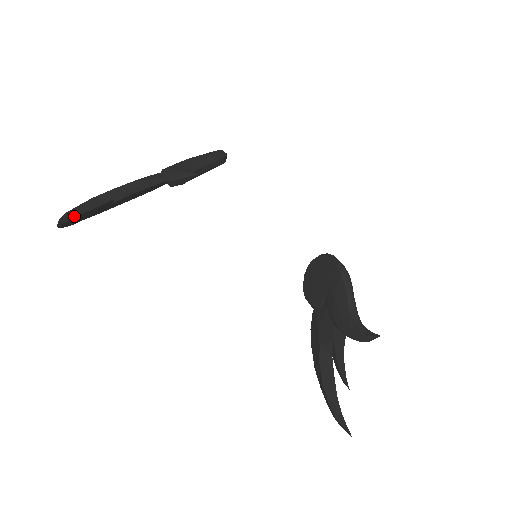
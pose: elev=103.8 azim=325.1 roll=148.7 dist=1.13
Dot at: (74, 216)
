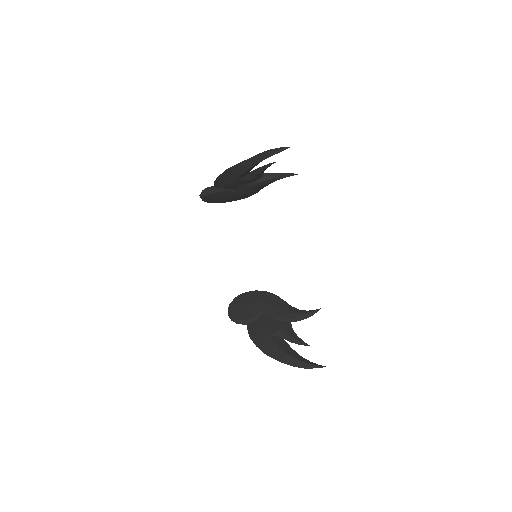
Dot at: occluded
